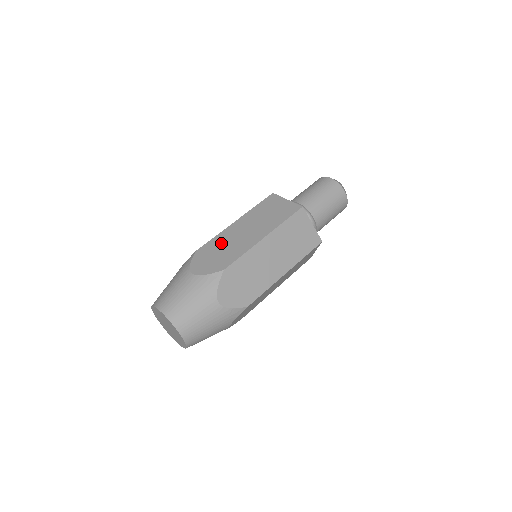
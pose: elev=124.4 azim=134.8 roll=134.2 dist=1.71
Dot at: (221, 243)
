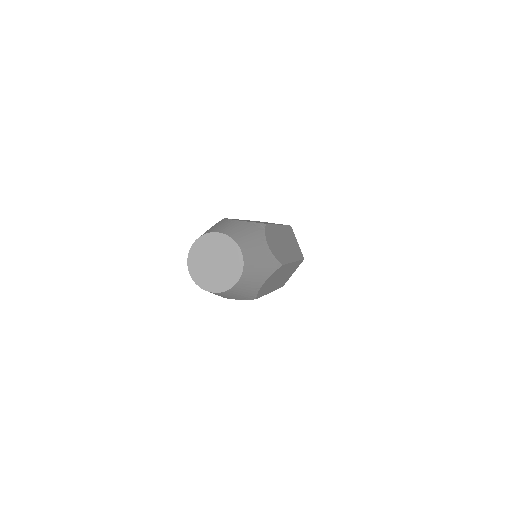
Dot at: occluded
